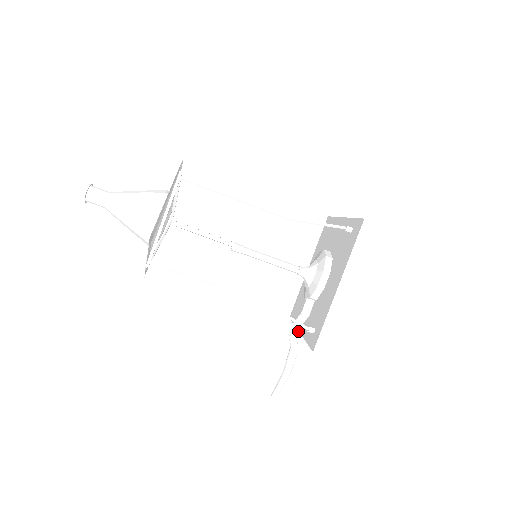
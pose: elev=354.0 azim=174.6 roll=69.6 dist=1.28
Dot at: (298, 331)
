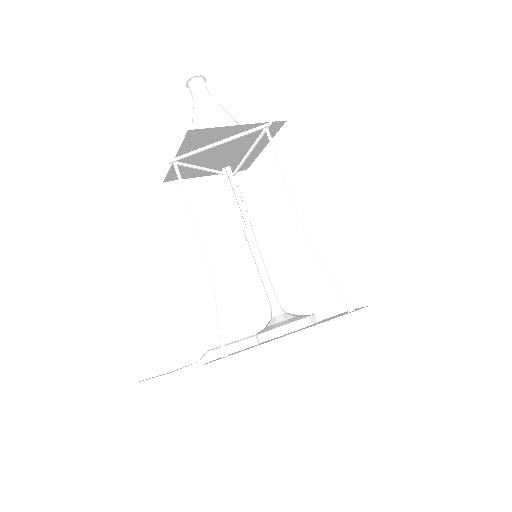
Dot at: (218, 355)
